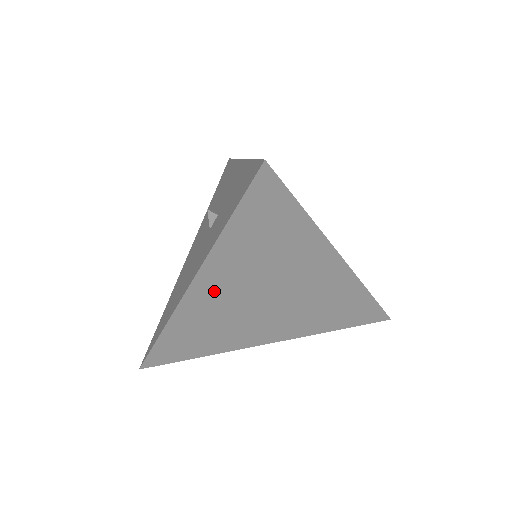
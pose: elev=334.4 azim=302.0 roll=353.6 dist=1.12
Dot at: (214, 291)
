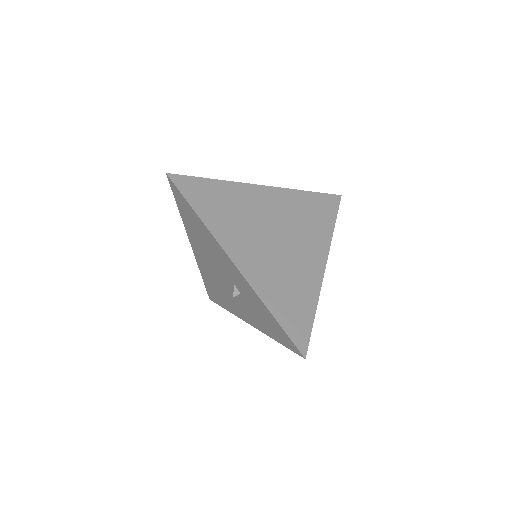
Dot at: occluded
